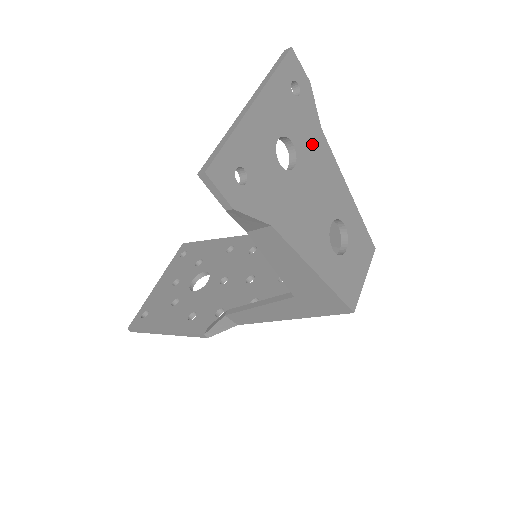
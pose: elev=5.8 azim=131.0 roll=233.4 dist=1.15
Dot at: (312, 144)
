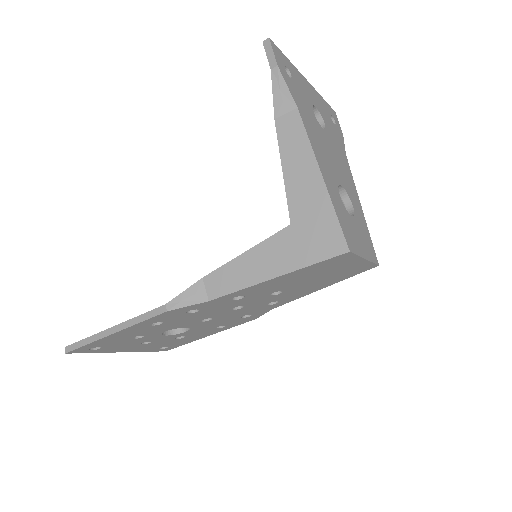
Dot at: (337, 146)
